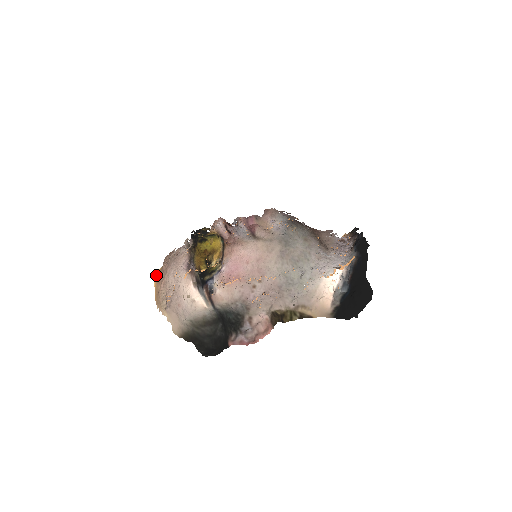
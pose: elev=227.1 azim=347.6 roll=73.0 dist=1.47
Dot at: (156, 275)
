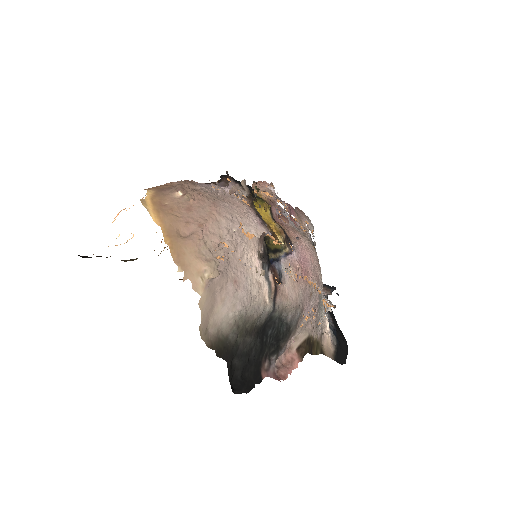
Dot at: (149, 203)
